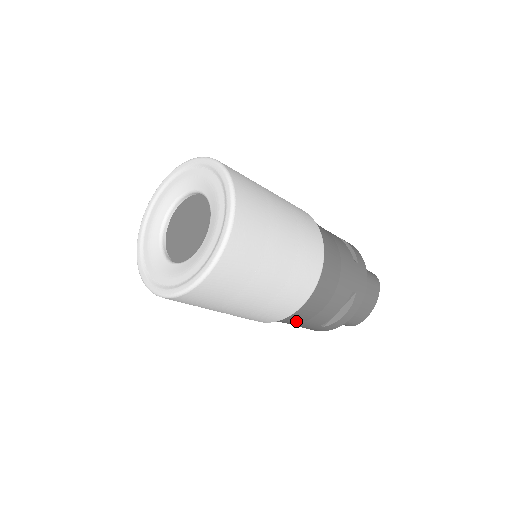
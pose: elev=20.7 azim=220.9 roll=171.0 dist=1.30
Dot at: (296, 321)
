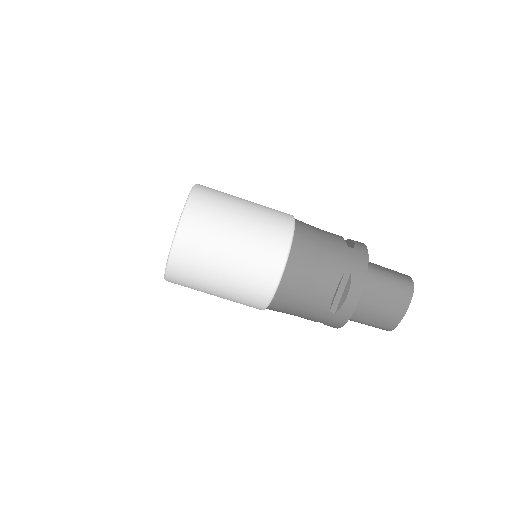
Dot at: (317, 238)
